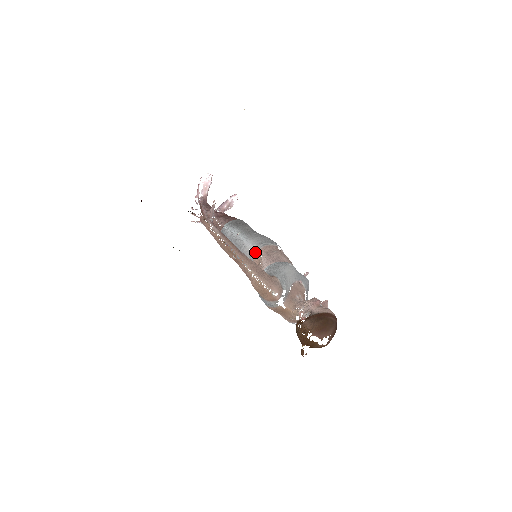
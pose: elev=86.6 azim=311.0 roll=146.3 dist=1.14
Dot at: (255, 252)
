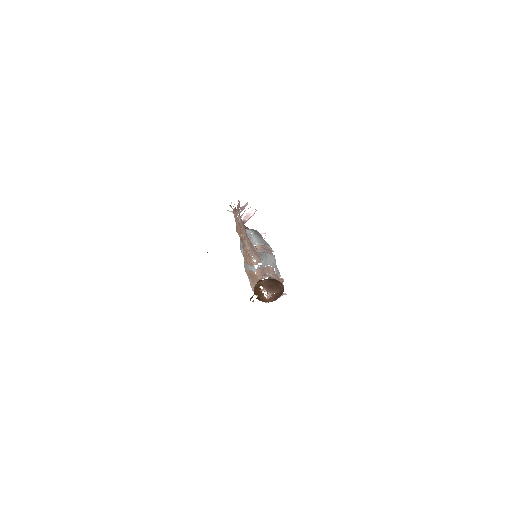
Dot at: (256, 245)
